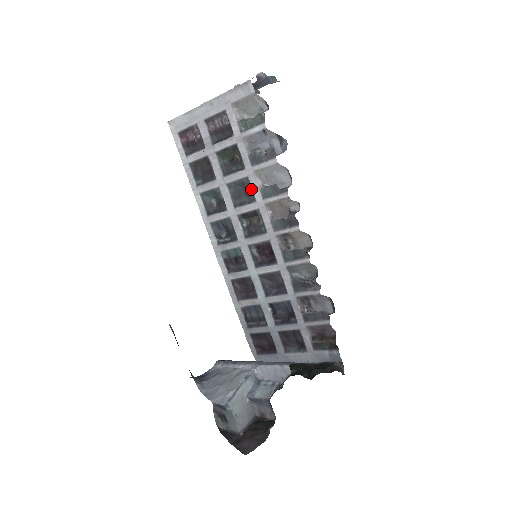
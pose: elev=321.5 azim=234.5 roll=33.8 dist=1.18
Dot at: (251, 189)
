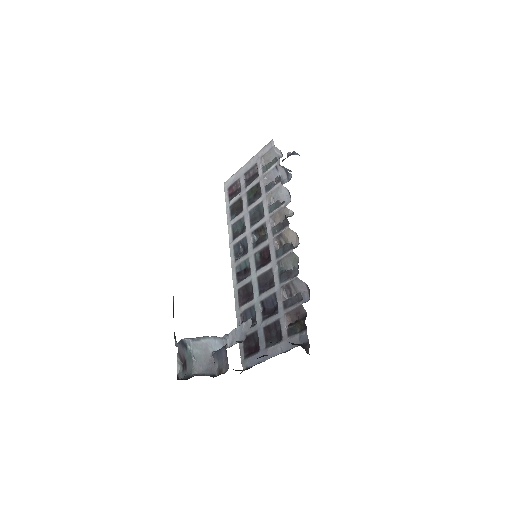
Dot at: (263, 210)
